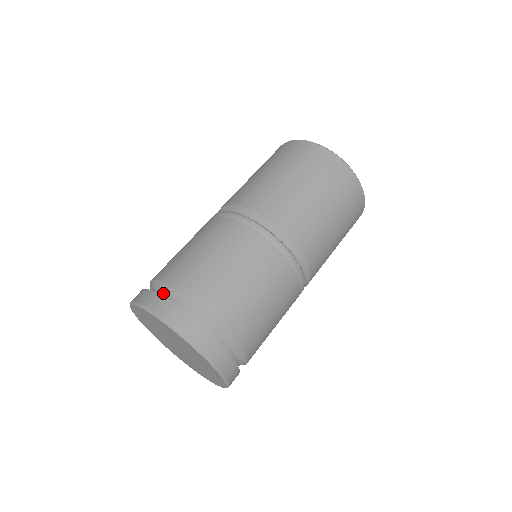
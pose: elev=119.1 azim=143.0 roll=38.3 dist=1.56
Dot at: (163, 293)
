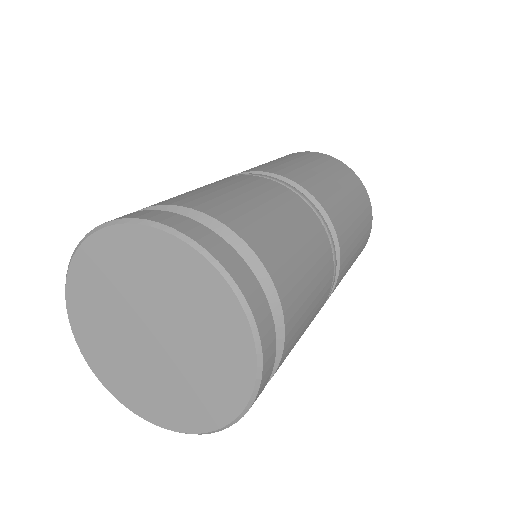
Dot at: occluded
